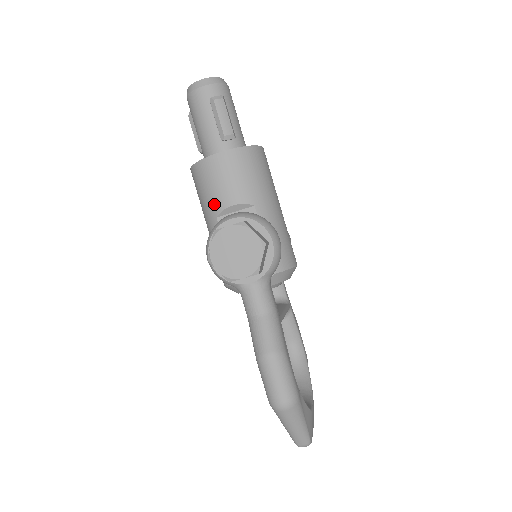
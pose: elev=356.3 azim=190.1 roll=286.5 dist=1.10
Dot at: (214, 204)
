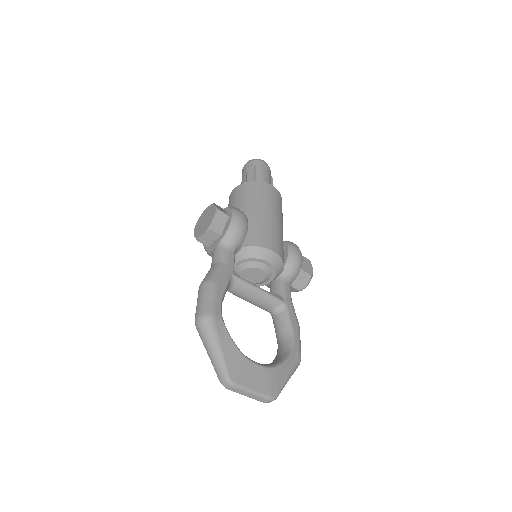
Dot at: occluded
